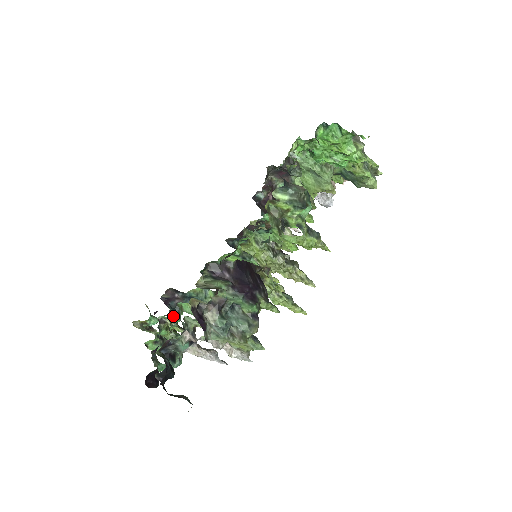
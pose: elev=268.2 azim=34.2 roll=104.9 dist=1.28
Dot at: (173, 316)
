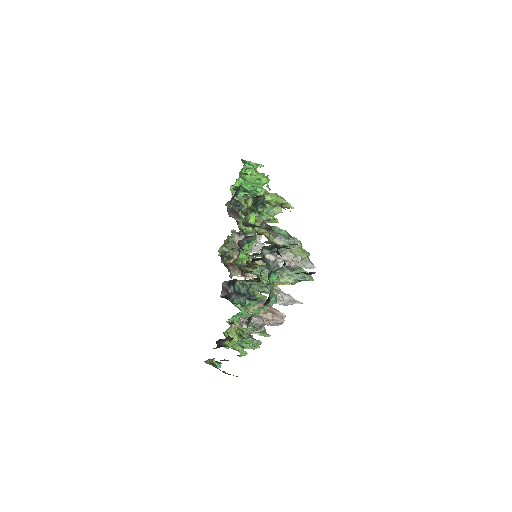
Dot at: (232, 340)
